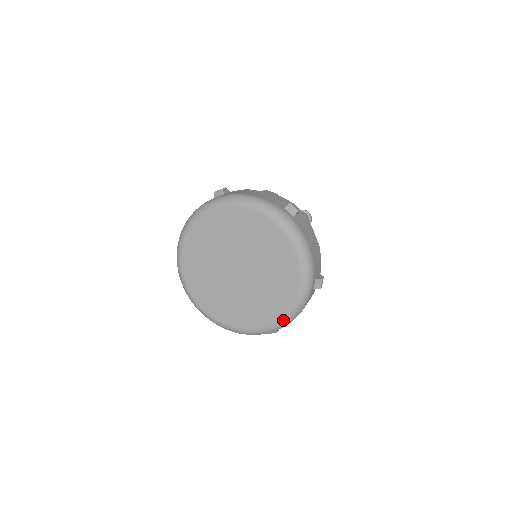
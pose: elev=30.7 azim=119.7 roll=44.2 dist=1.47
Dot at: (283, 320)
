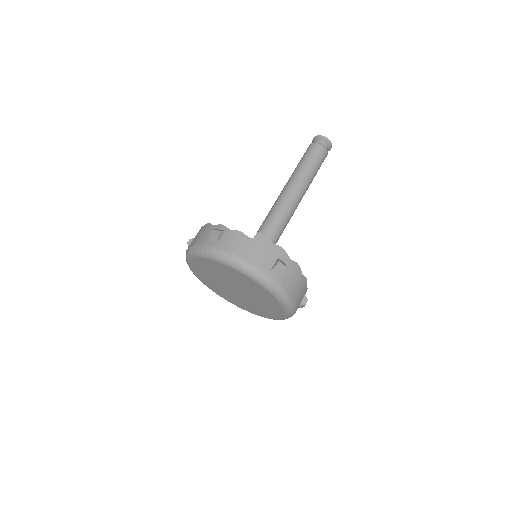
Dot at: (274, 319)
